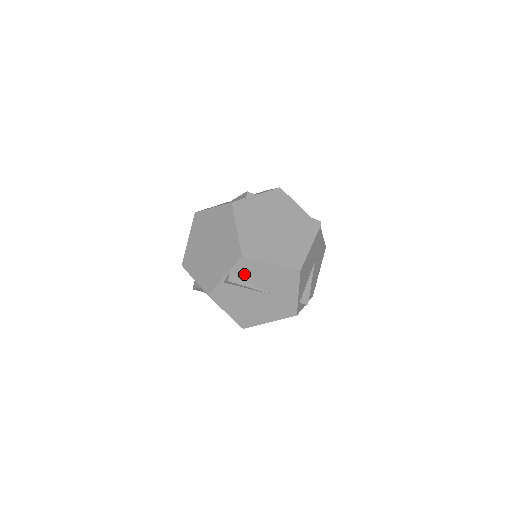
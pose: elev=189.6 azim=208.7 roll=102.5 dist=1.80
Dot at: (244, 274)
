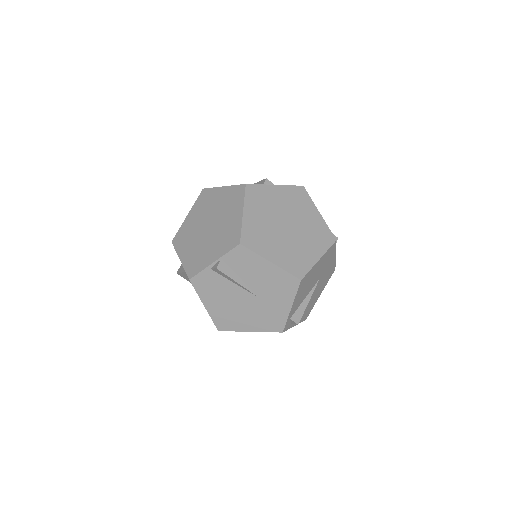
Dot at: (237, 266)
